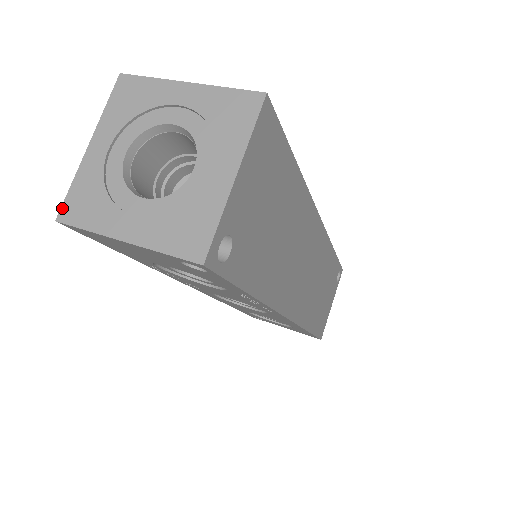
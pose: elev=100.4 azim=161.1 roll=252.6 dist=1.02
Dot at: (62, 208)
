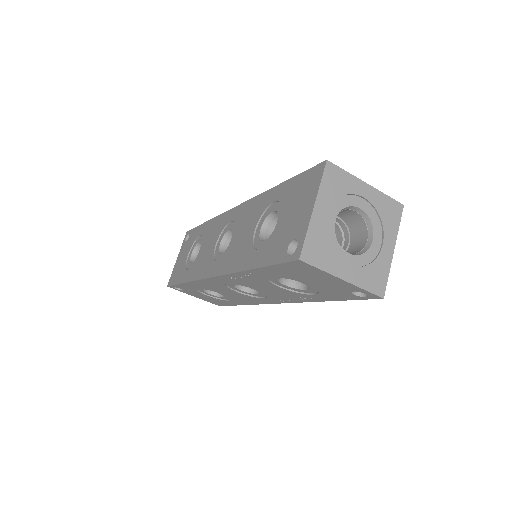
Dot at: (303, 251)
